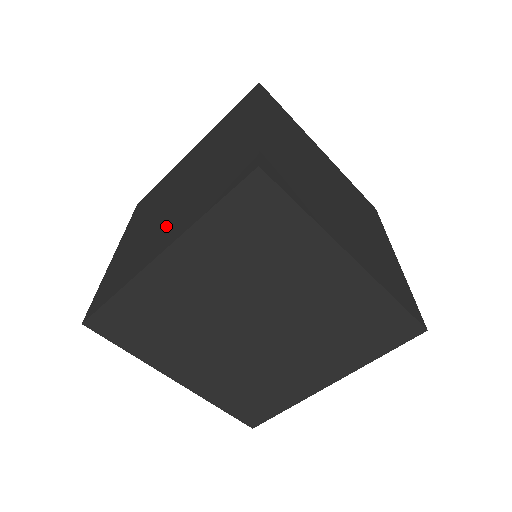
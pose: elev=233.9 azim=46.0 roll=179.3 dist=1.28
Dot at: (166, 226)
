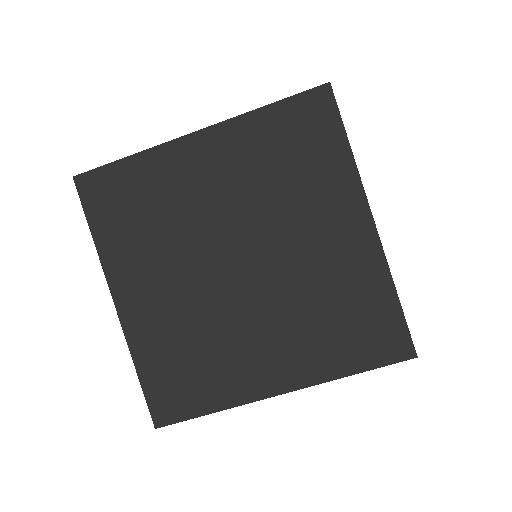
Dot at: occluded
